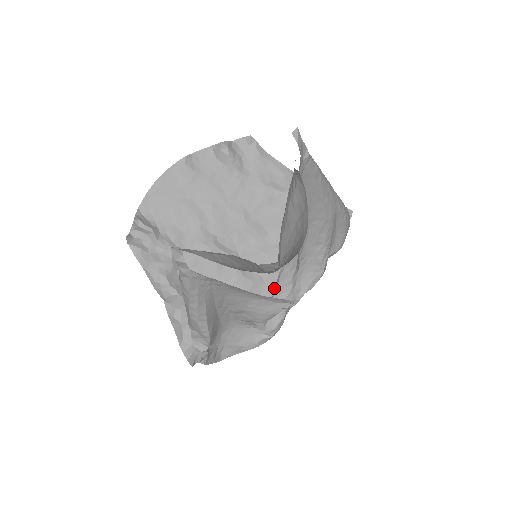
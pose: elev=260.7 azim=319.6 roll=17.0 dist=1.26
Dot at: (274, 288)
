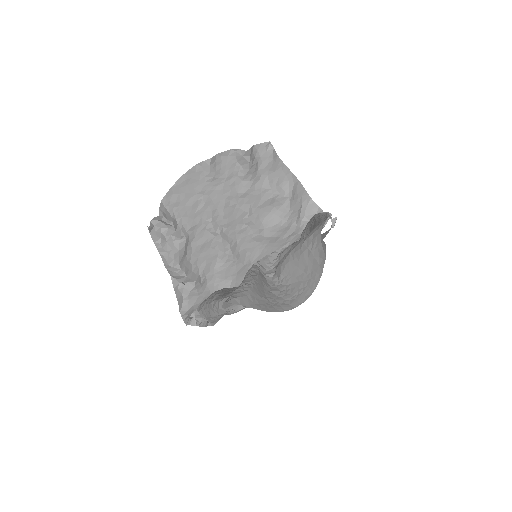
Dot at: occluded
